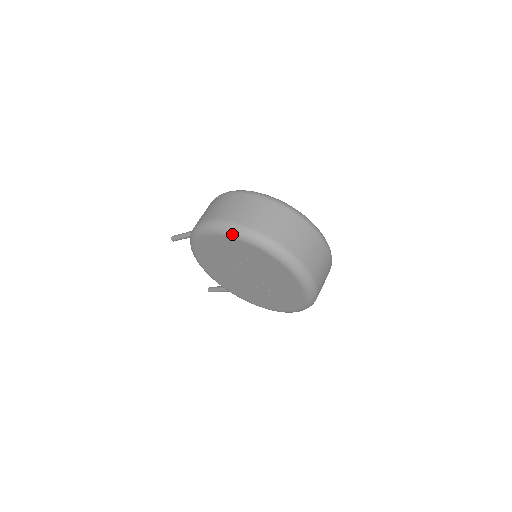
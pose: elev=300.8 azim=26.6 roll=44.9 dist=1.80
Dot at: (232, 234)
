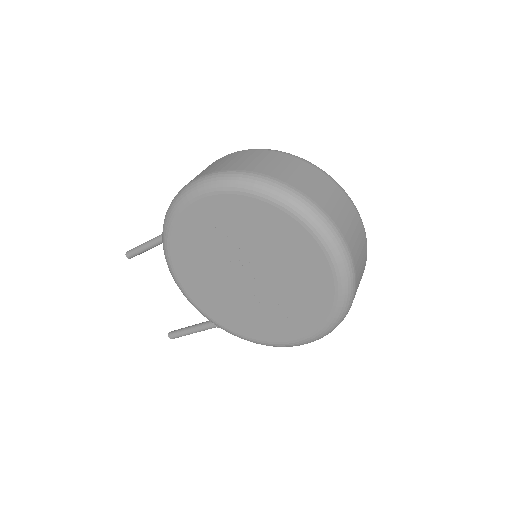
Dot at: (239, 186)
